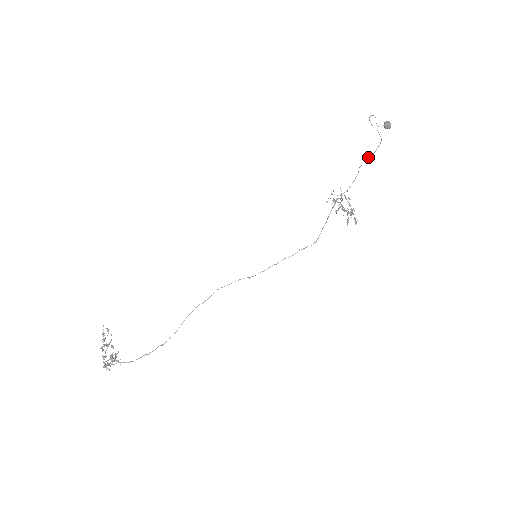
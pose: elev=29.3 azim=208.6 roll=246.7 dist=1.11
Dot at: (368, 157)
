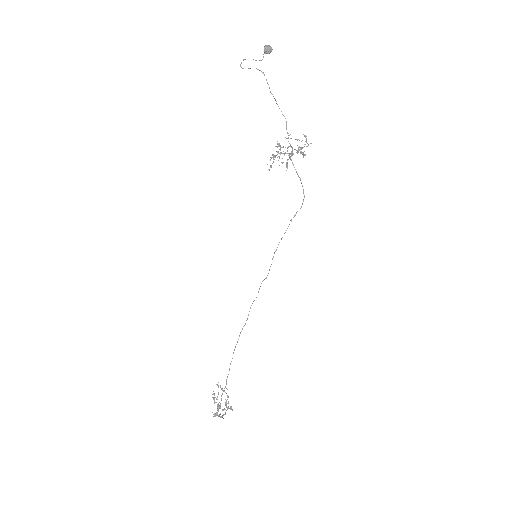
Dot at: occluded
